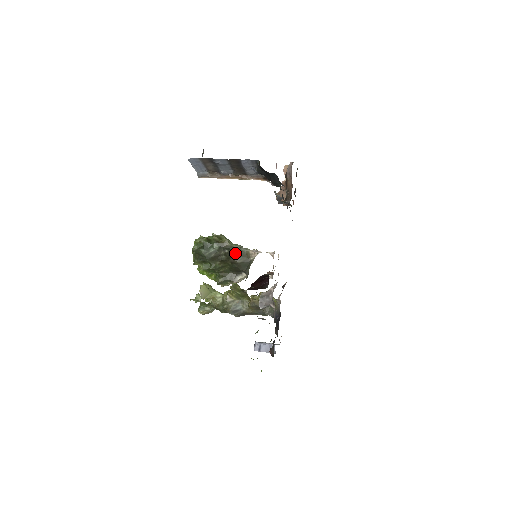
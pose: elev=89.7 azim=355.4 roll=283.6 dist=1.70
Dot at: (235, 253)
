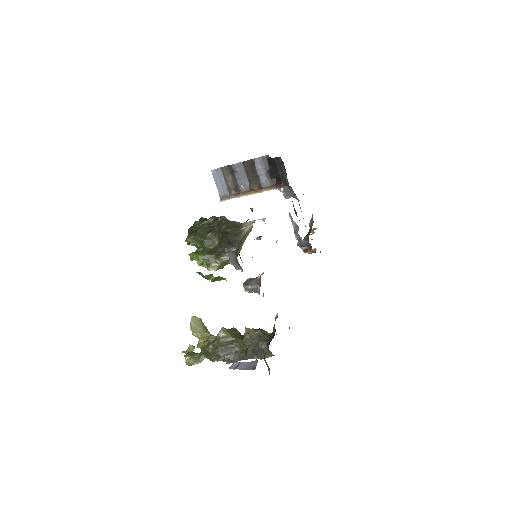
Dot at: (228, 223)
